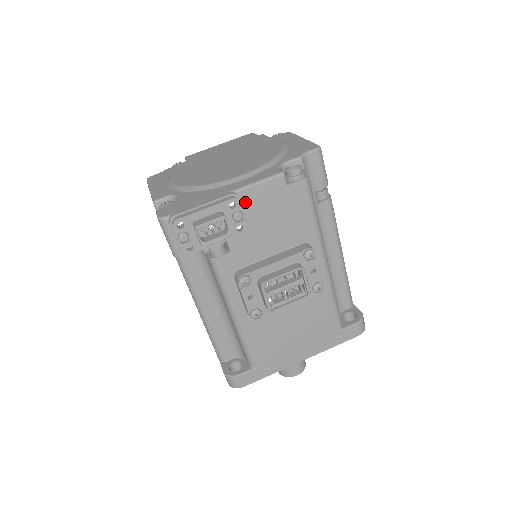
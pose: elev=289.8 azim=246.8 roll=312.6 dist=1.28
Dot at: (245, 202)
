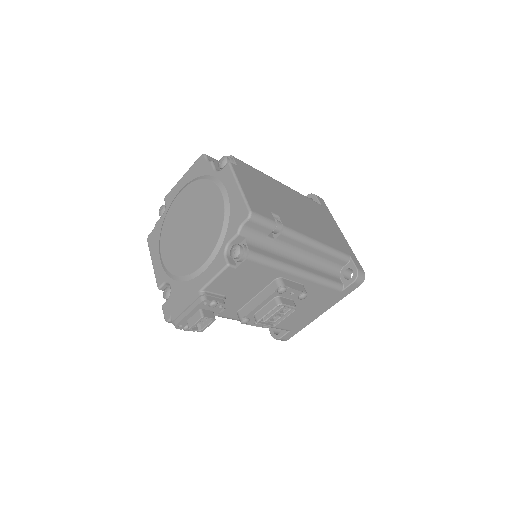
Dot at: (213, 290)
